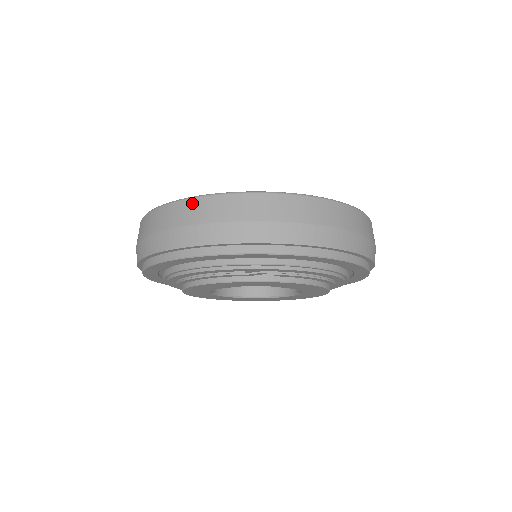
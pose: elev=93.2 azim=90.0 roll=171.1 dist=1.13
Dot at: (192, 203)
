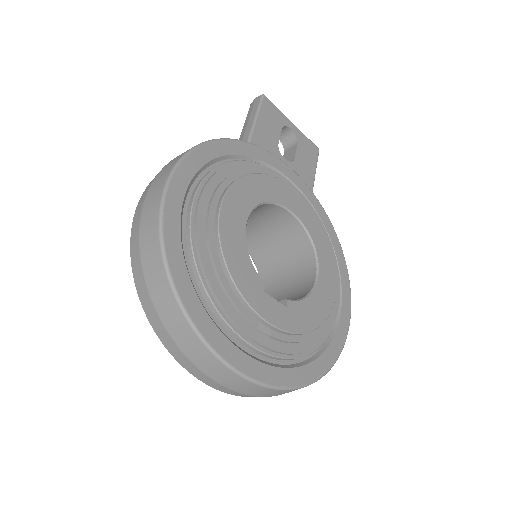
Dot at: (193, 338)
